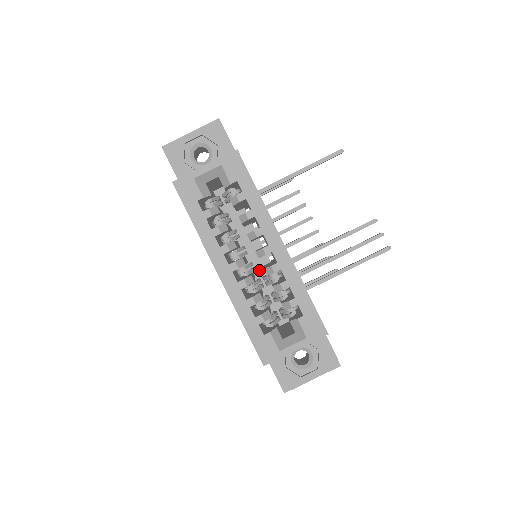
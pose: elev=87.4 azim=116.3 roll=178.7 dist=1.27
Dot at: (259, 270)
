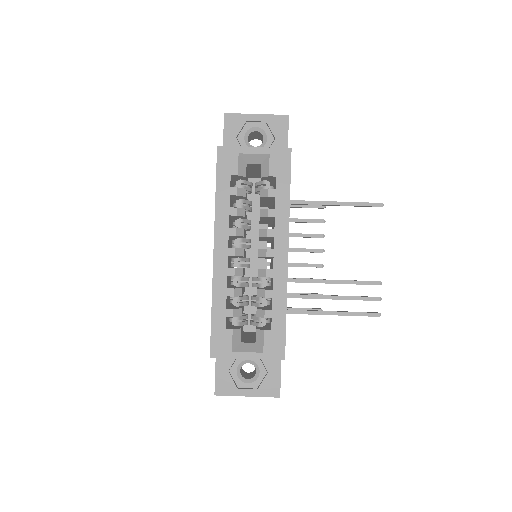
Dot at: (252, 270)
